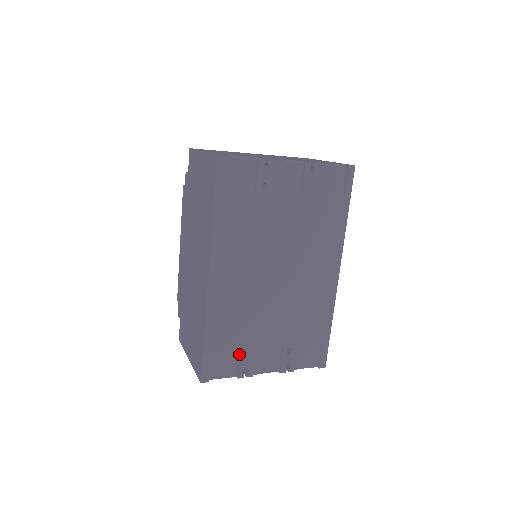
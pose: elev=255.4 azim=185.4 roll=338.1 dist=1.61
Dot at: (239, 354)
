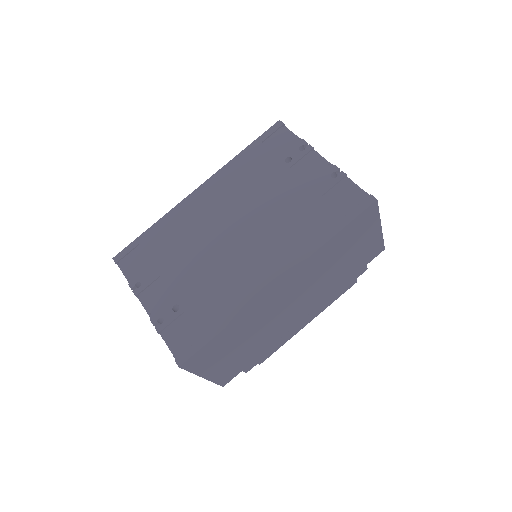
Dot at: (150, 267)
